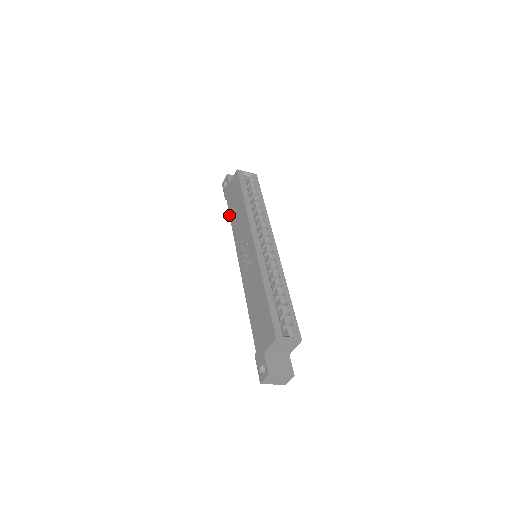
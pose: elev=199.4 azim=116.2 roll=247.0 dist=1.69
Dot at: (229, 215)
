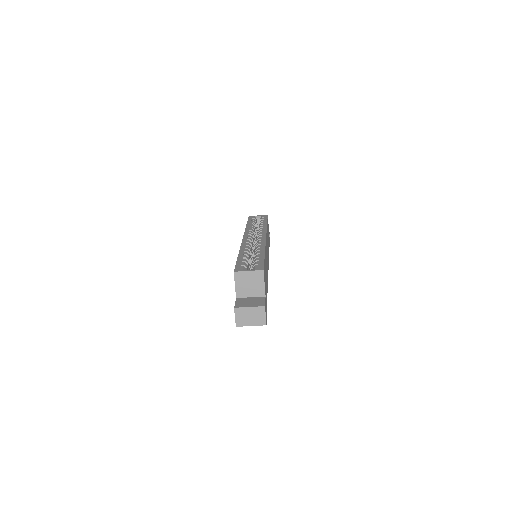
Dot at: occluded
